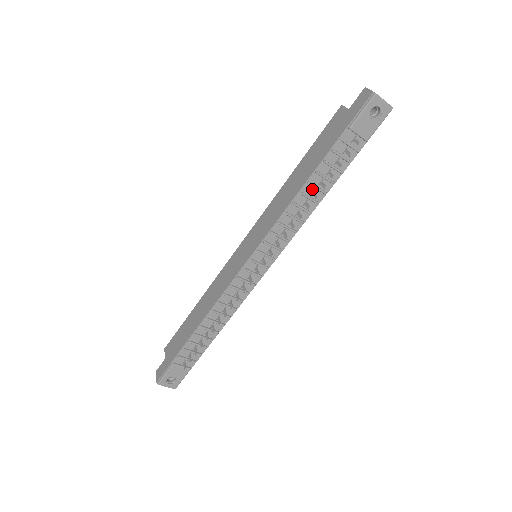
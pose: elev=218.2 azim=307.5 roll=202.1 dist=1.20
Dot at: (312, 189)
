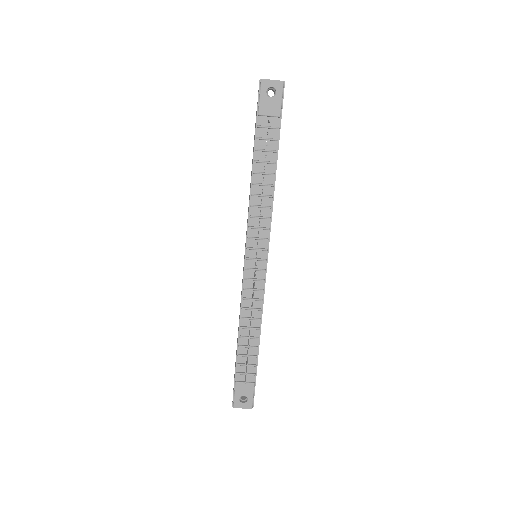
Dot at: (261, 176)
